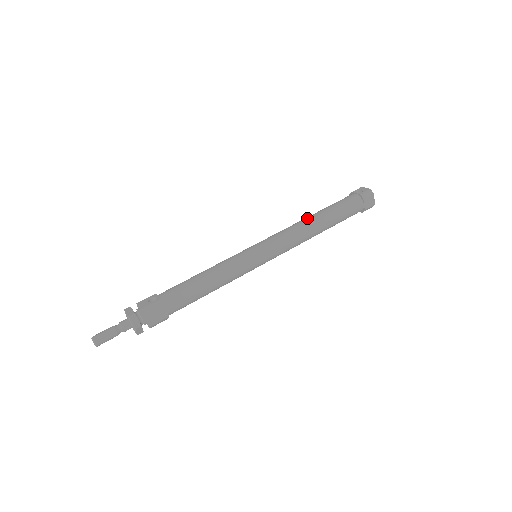
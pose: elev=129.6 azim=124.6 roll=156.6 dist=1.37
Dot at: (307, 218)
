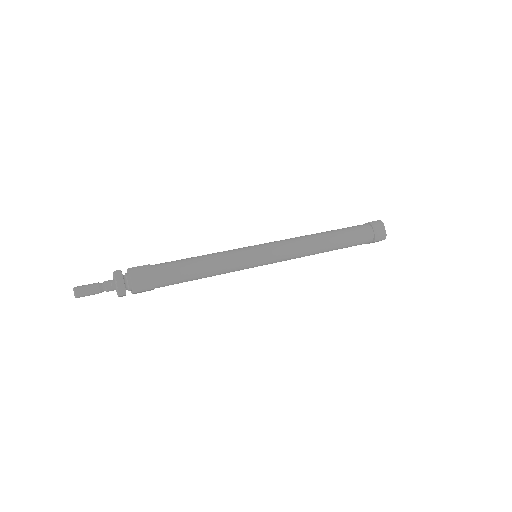
Dot at: (312, 234)
